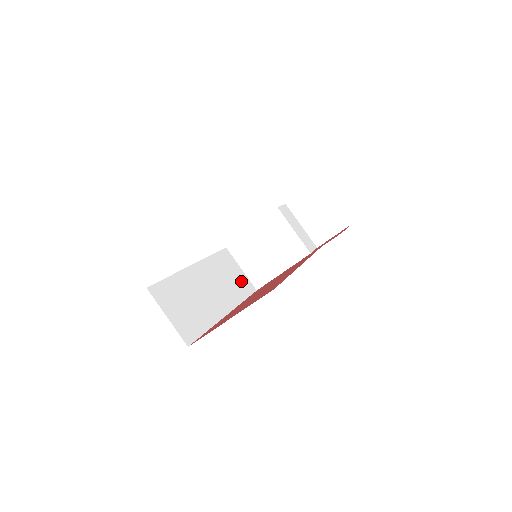
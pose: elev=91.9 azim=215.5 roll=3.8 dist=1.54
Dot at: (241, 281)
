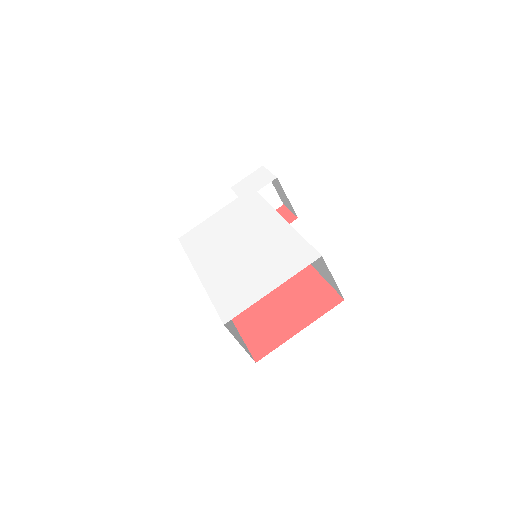
Dot at: occluded
